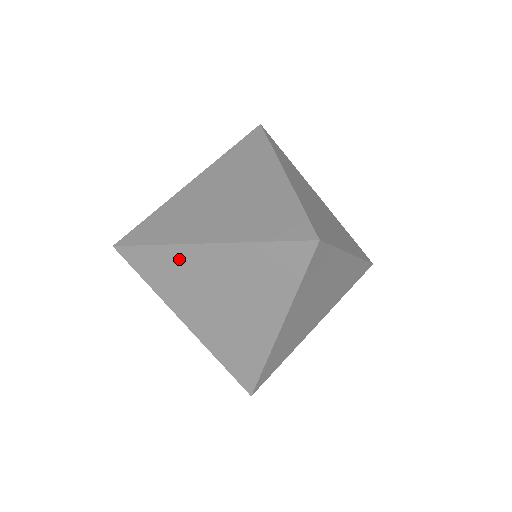
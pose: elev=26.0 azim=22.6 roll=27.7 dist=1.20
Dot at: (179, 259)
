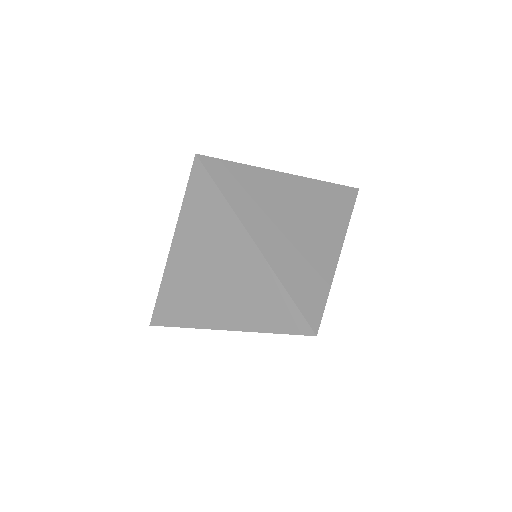
Dot at: (174, 279)
